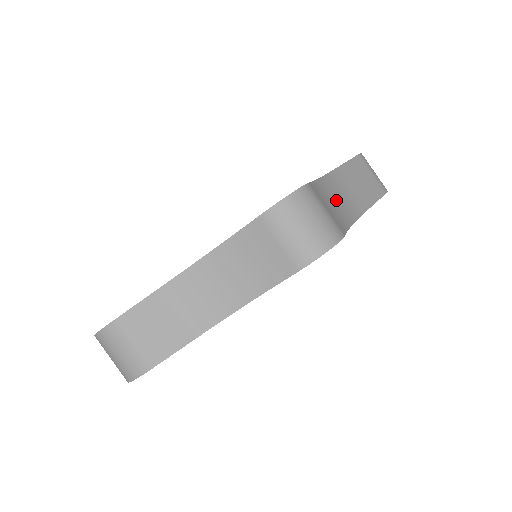
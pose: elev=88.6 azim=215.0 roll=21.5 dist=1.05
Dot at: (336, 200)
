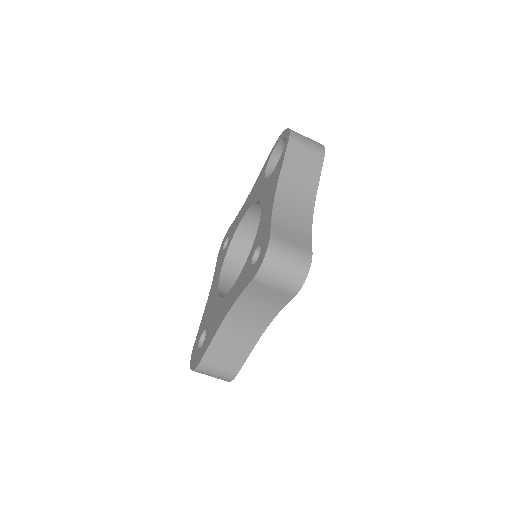
Dot at: (293, 212)
